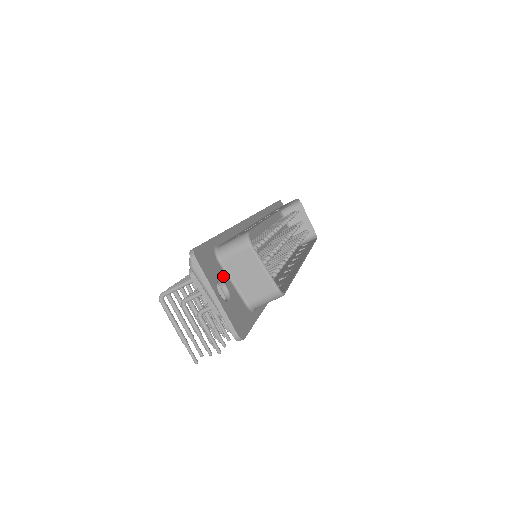
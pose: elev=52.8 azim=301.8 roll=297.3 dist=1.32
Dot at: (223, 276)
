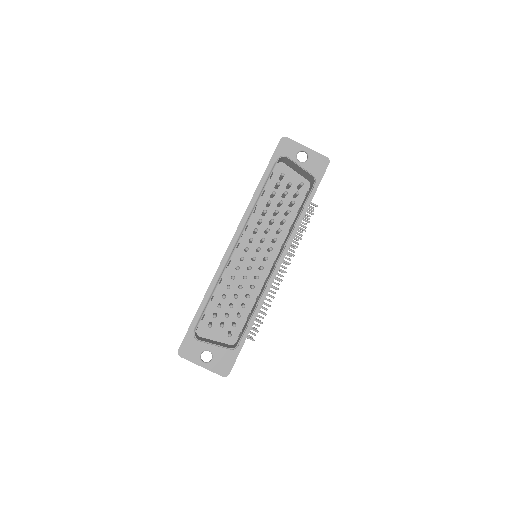
Dot at: (205, 345)
